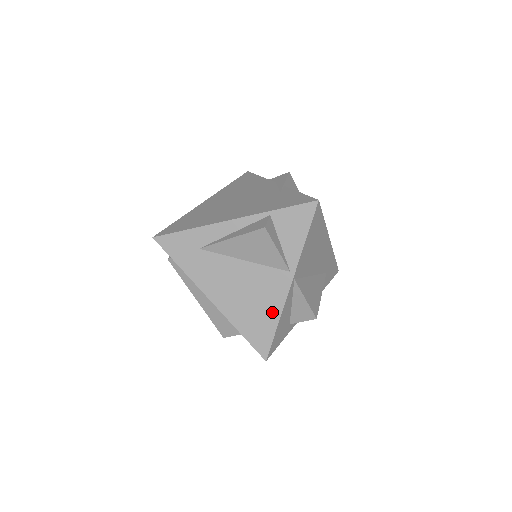
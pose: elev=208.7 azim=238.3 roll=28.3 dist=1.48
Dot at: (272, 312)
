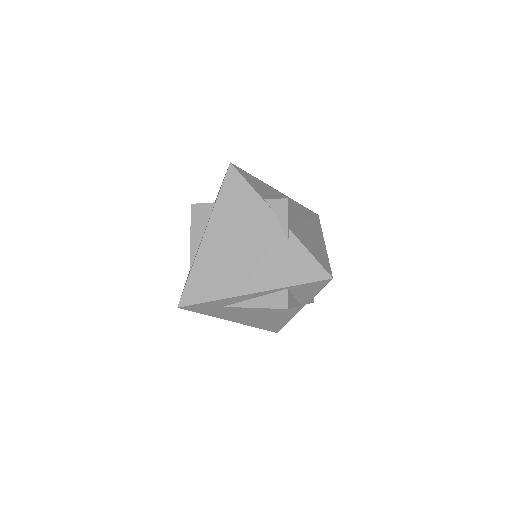
Dot at: (284, 319)
